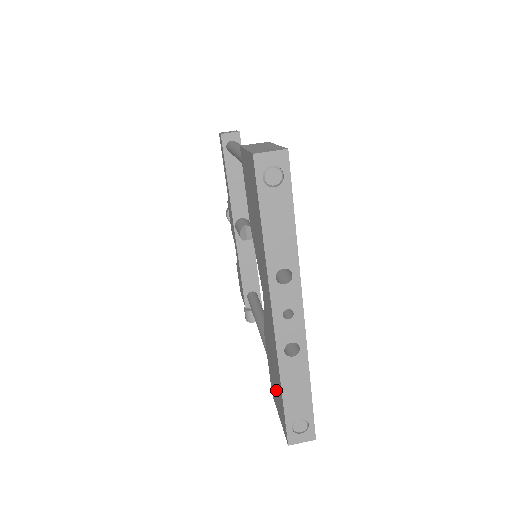
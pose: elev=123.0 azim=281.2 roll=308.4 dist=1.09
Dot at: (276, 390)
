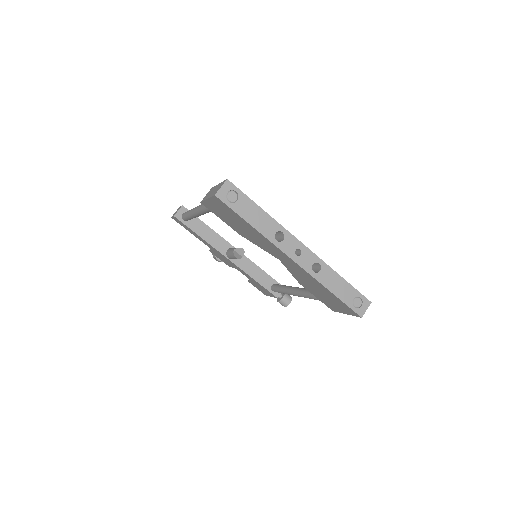
Dot at: (331, 301)
